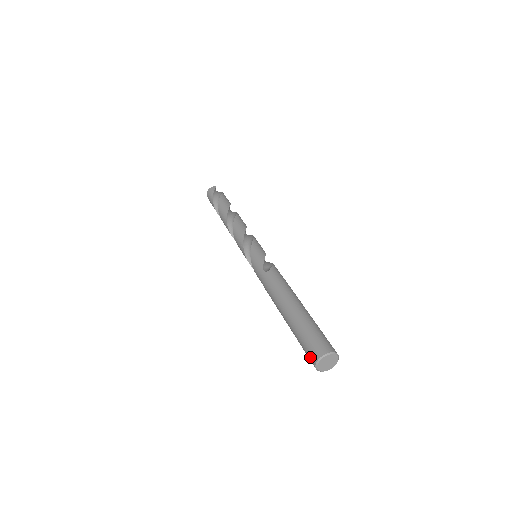
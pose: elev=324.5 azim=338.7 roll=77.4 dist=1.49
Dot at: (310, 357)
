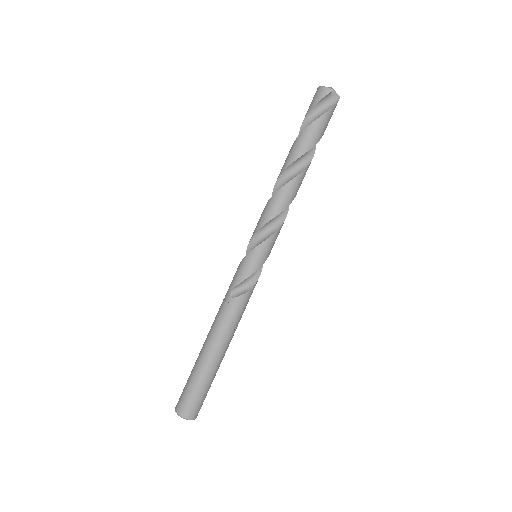
Dot at: (179, 399)
